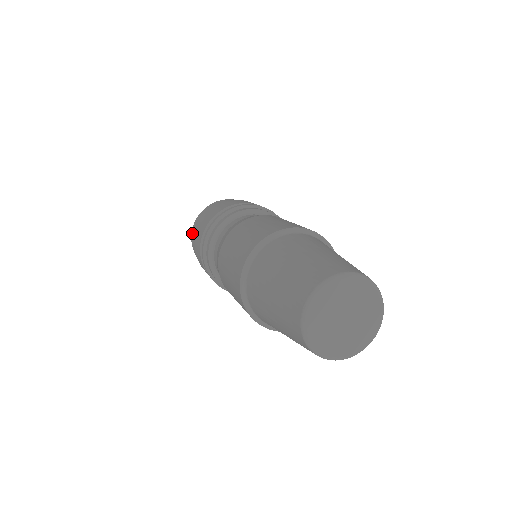
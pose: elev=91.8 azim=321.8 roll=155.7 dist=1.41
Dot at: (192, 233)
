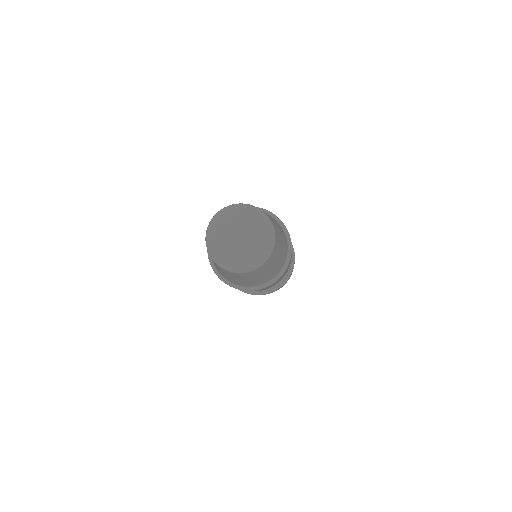
Dot at: occluded
